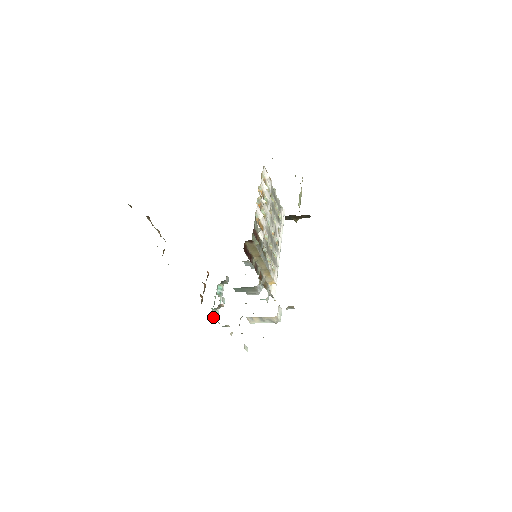
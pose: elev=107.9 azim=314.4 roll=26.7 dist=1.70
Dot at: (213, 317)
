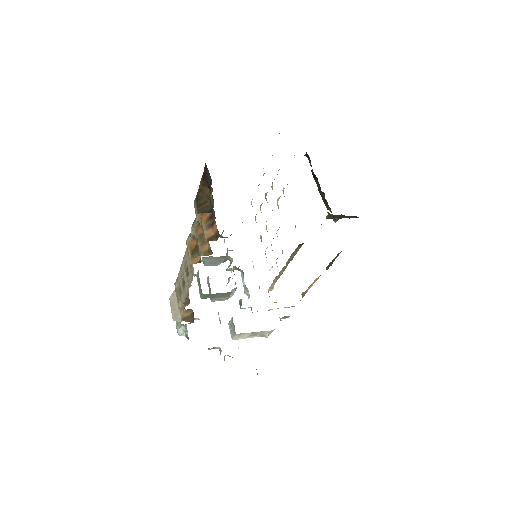
Dot at: (185, 336)
